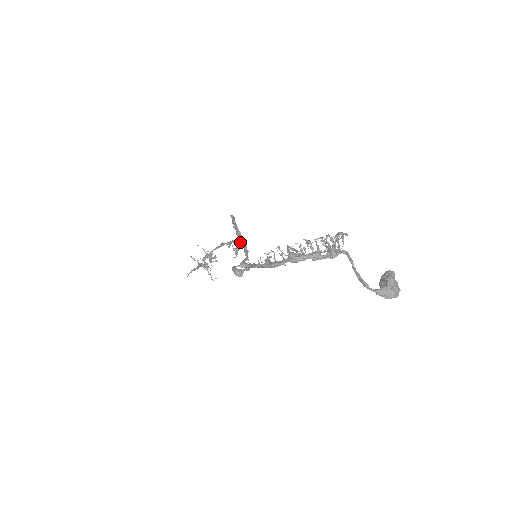
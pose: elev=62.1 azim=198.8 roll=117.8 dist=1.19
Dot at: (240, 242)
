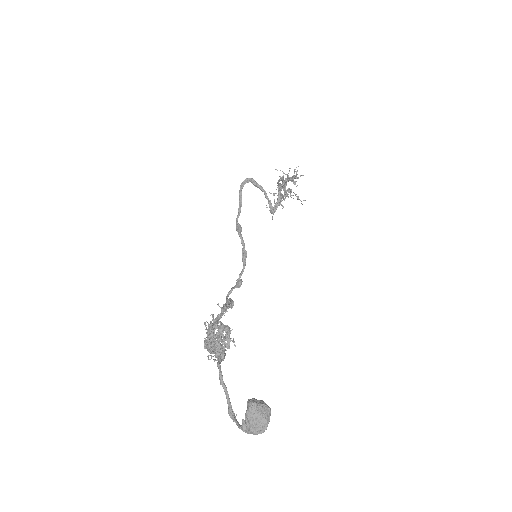
Dot at: (278, 191)
